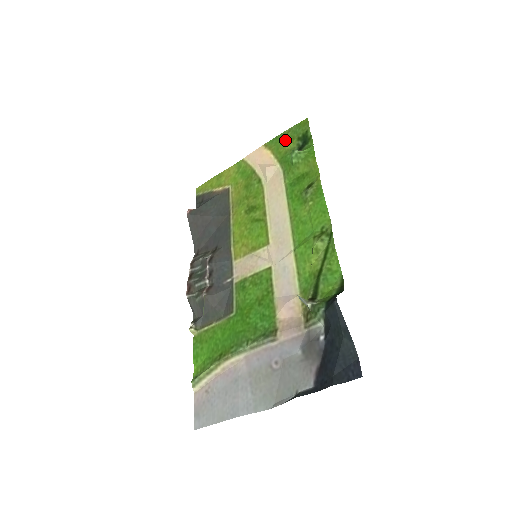
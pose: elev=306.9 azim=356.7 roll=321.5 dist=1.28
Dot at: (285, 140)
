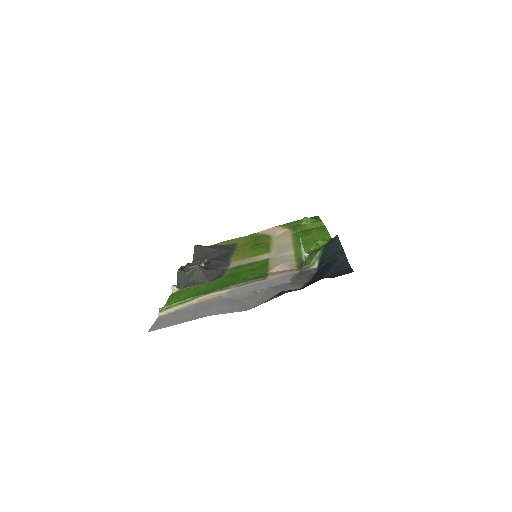
Dot at: (297, 222)
